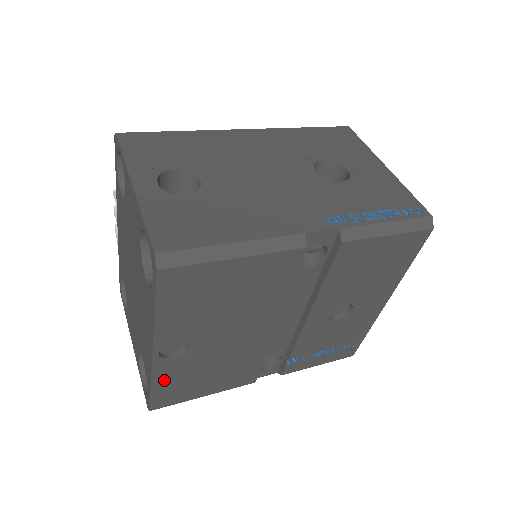
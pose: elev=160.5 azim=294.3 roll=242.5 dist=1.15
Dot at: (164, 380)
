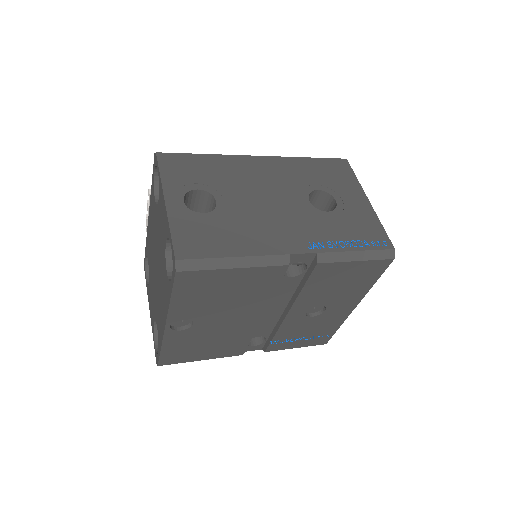
Dot at: (172, 345)
